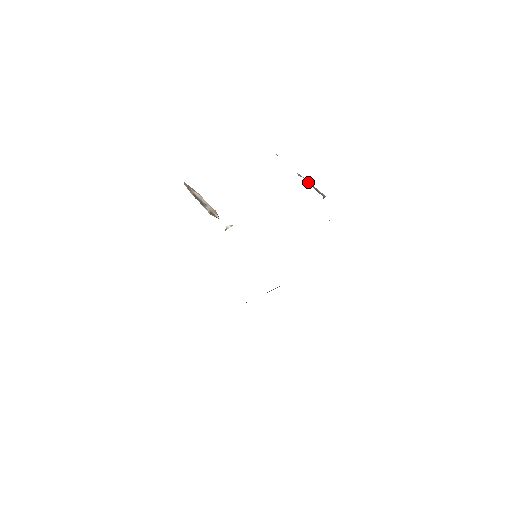
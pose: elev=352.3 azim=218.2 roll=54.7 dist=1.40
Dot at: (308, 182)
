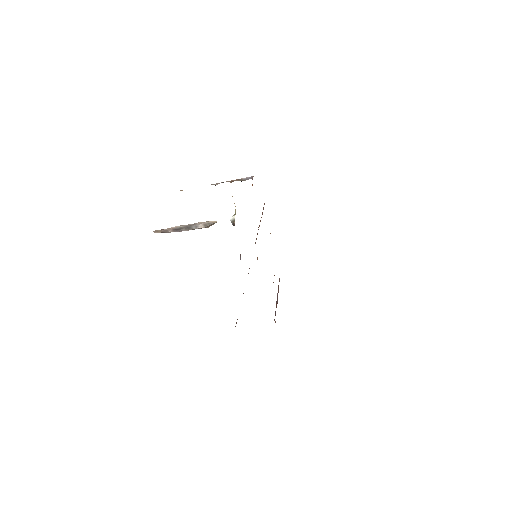
Dot at: occluded
